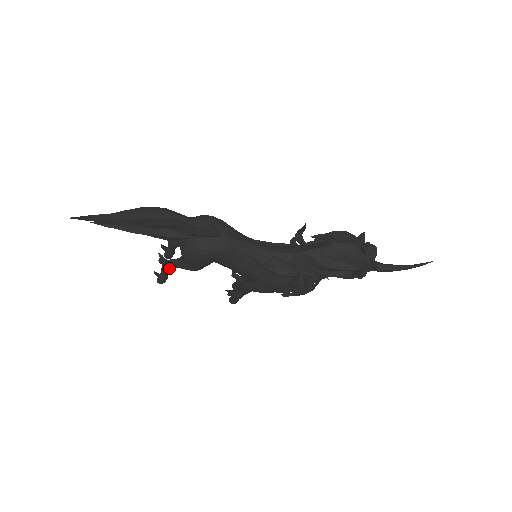
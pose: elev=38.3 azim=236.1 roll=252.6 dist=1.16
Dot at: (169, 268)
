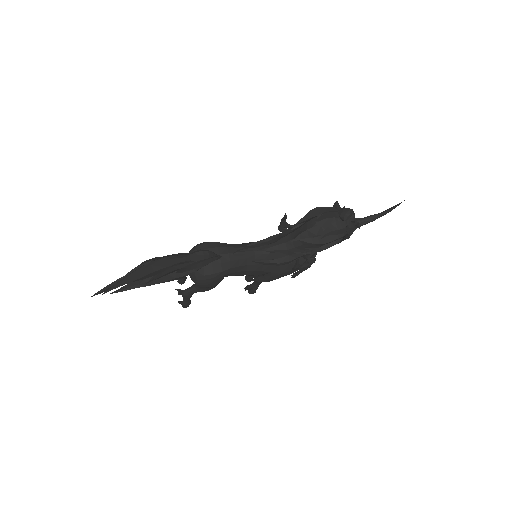
Dot at: (189, 296)
